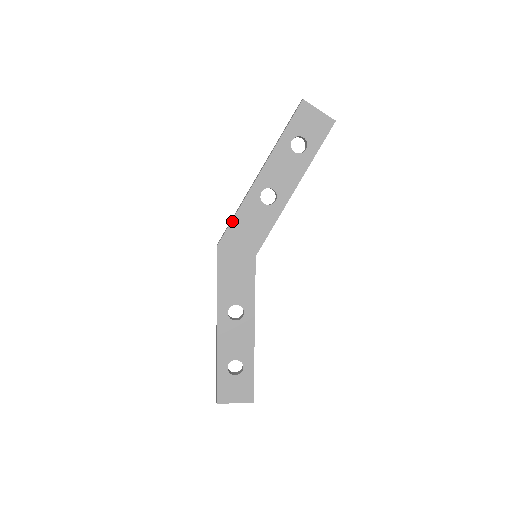
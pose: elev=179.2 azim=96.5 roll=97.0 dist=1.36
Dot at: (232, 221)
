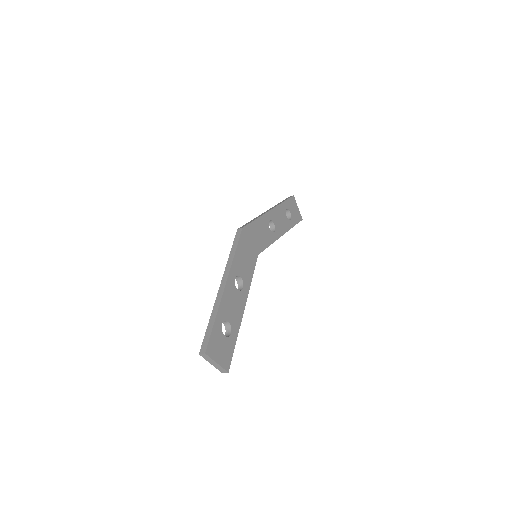
Dot at: (253, 221)
